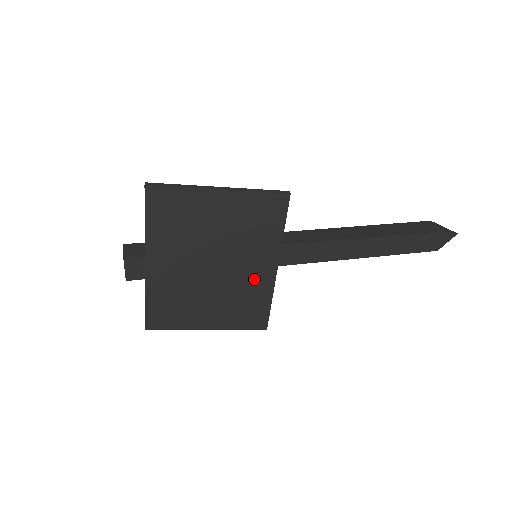
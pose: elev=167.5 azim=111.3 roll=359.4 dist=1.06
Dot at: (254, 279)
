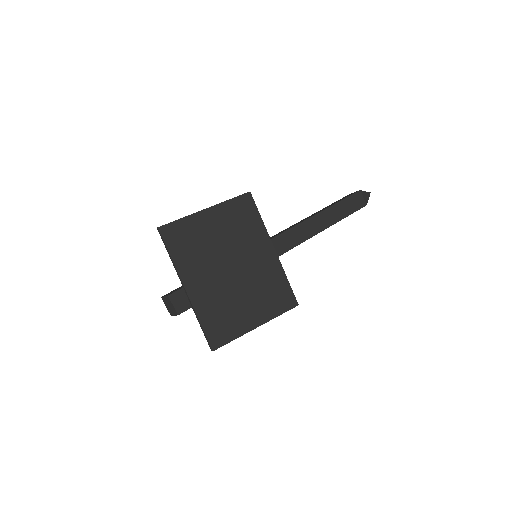
Dot at: (265, 266)
